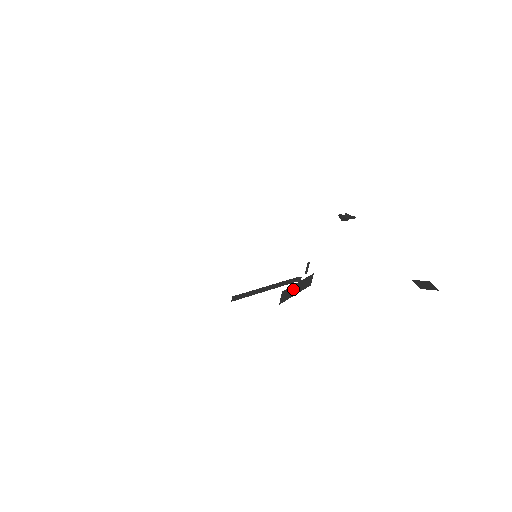
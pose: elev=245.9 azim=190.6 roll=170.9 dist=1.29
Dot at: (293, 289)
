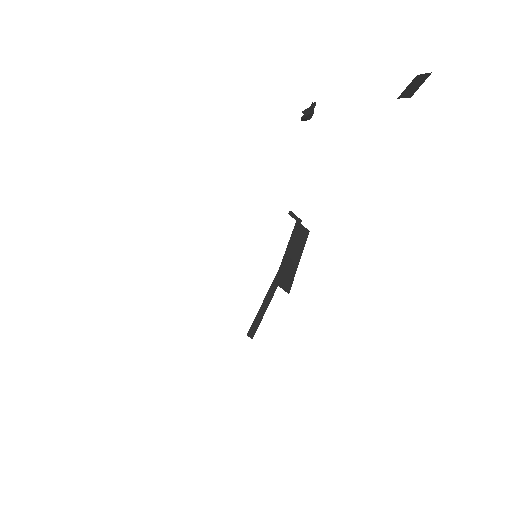
Dot at: (288, 263)
